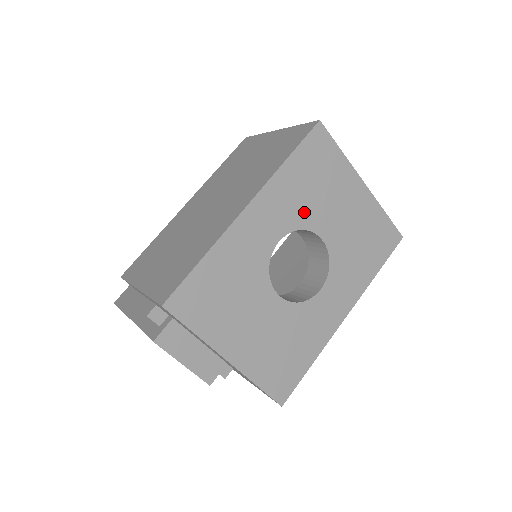
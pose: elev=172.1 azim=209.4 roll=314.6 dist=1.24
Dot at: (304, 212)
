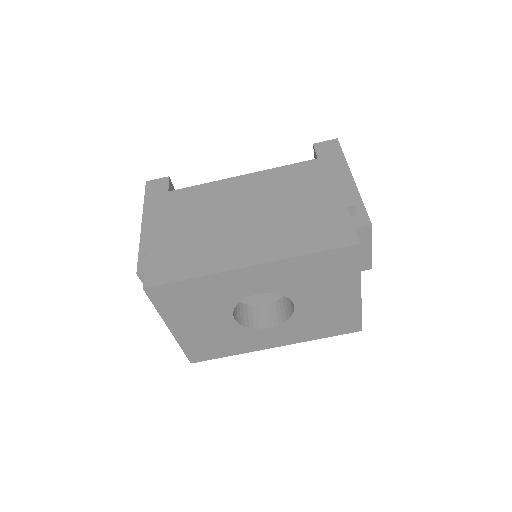
Dot at: (294, 287)
